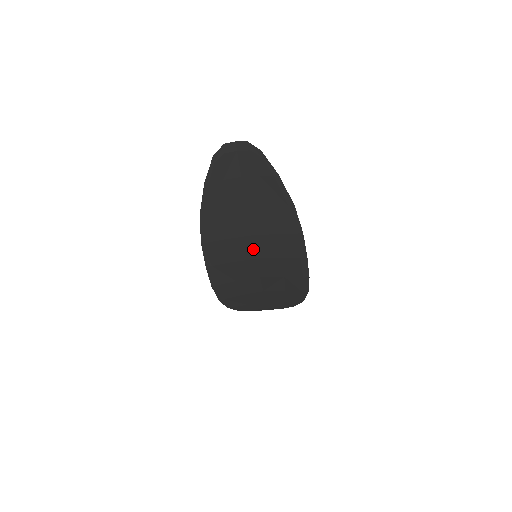
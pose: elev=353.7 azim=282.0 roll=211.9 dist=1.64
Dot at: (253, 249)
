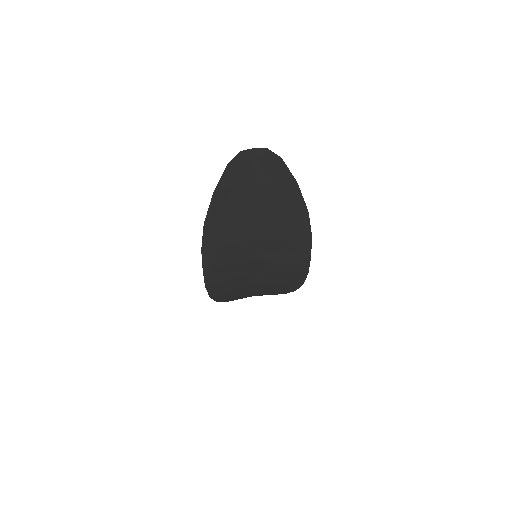
Dot at: (255, 251)
